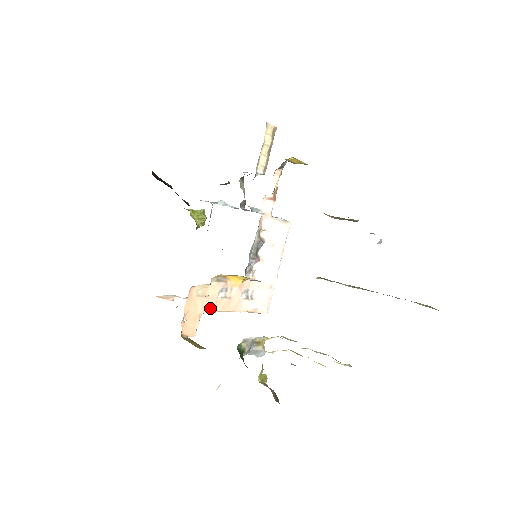
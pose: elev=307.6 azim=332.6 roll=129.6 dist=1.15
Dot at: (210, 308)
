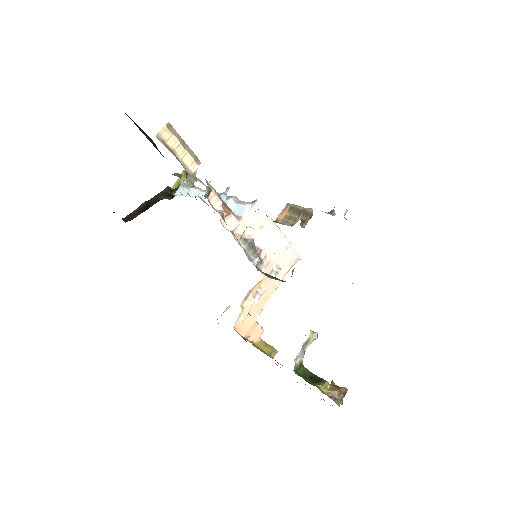
Dot at: (257, 313)
